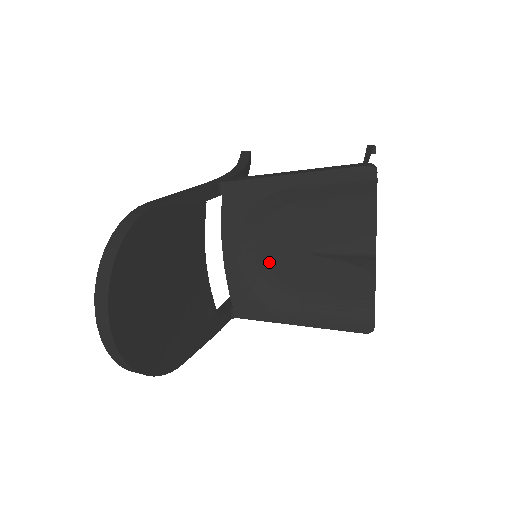
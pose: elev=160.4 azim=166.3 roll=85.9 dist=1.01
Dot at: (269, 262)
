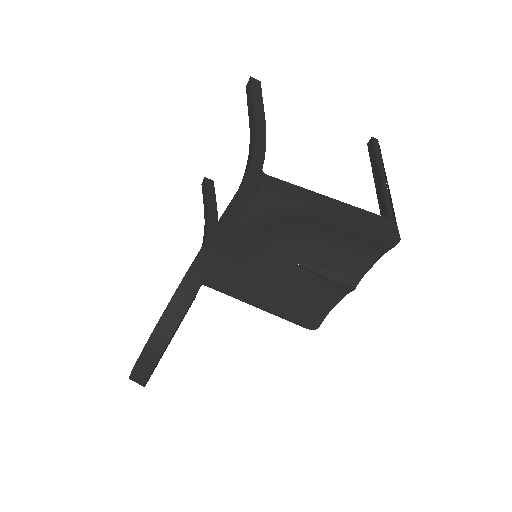
Dot at: (261, 258)
